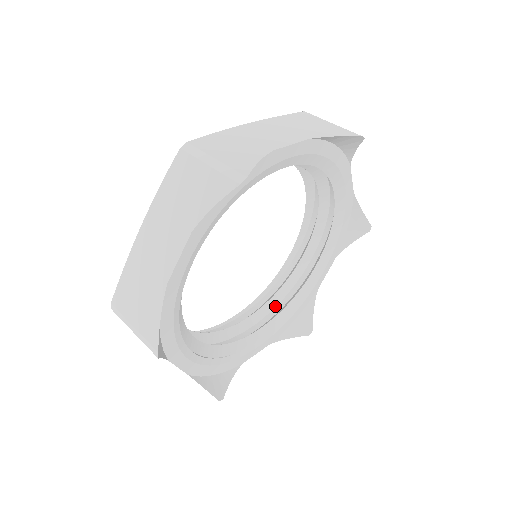
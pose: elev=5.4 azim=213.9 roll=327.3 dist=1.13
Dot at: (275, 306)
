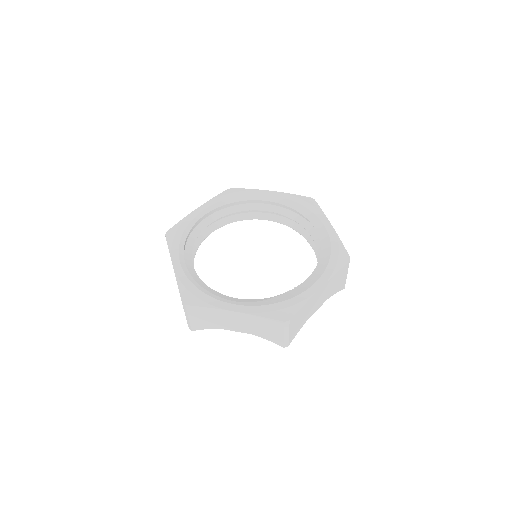
Dot at: occluded
